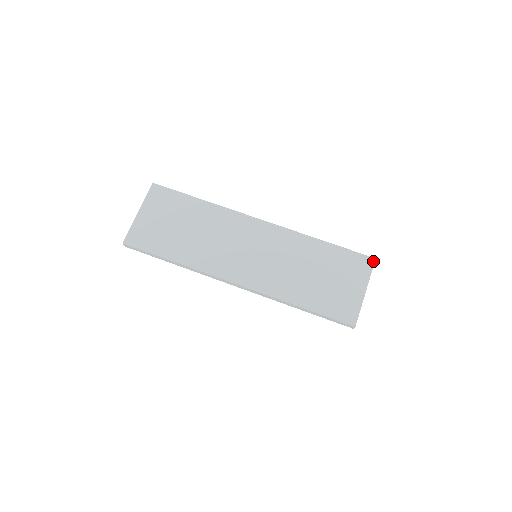
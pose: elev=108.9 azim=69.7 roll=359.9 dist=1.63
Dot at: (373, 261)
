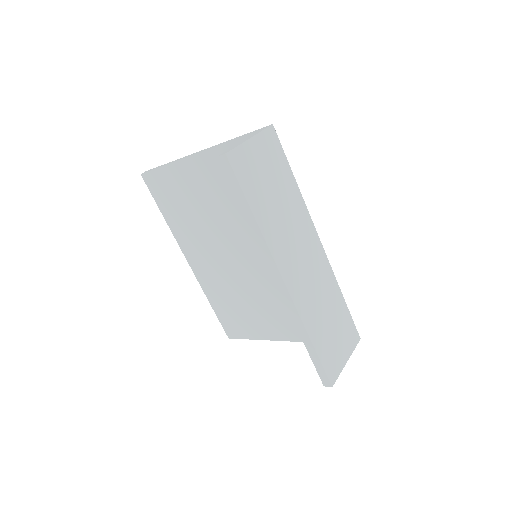
Dot at: (359, 340)
